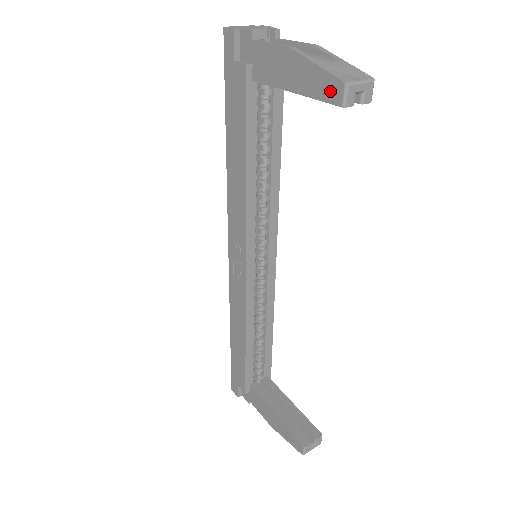
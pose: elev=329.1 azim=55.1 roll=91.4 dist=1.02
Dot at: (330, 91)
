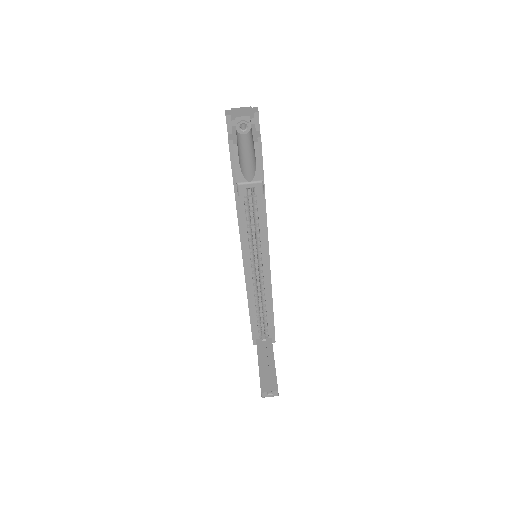
Dot at: occluded
